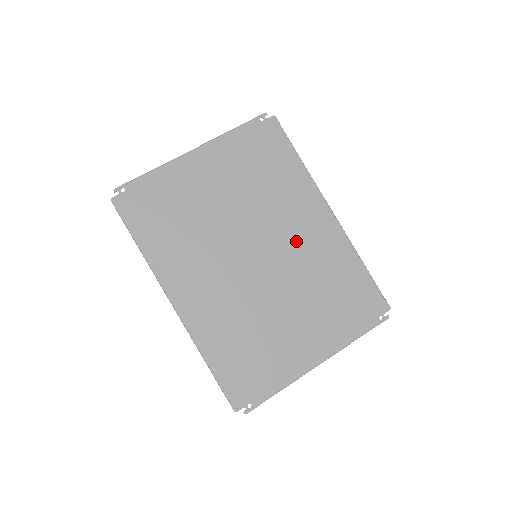
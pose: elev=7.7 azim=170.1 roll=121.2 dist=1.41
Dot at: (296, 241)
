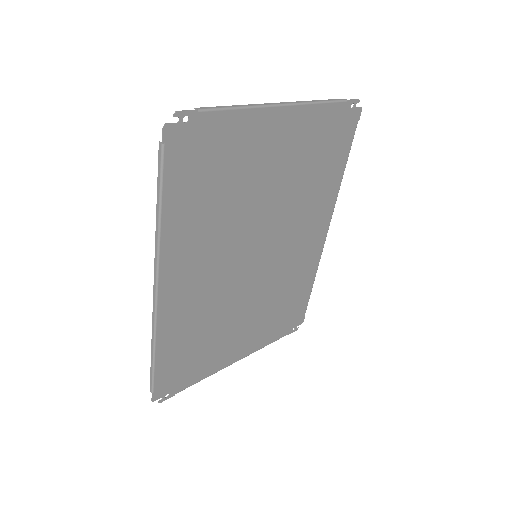
Dot at: (291, 251)
